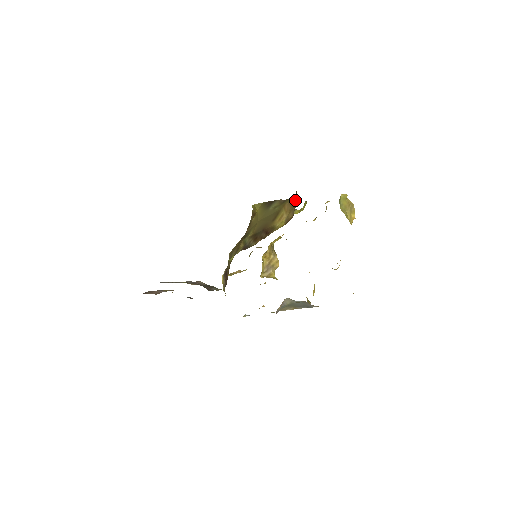
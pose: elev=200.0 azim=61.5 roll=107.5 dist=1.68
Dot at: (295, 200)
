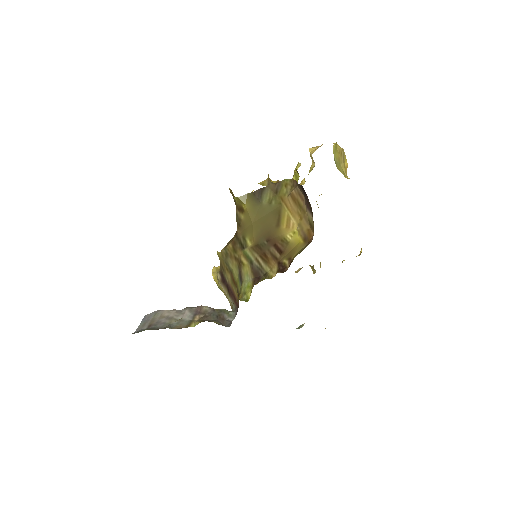
Dot at: (302, 199)
